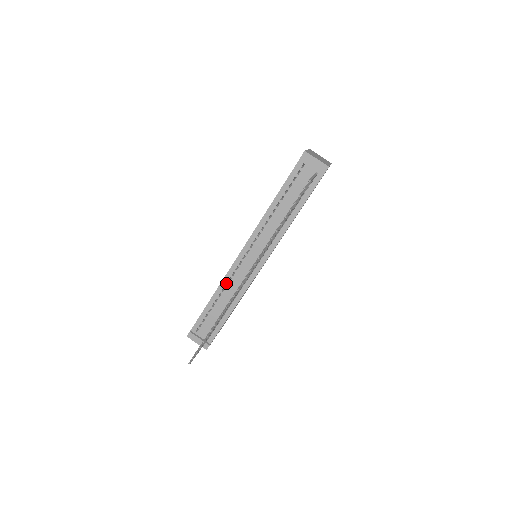
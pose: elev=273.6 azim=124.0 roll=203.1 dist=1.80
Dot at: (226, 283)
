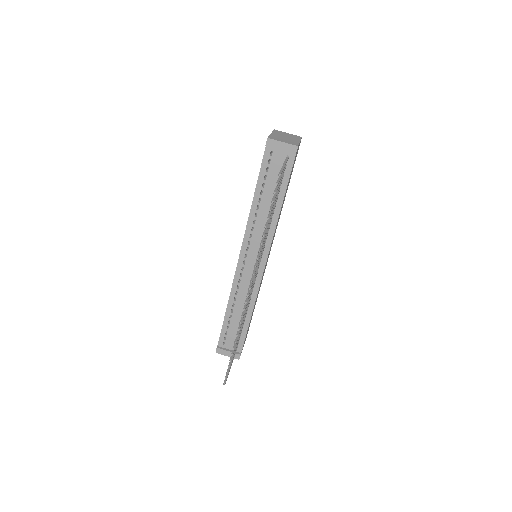
Dot at: (235, 292)
